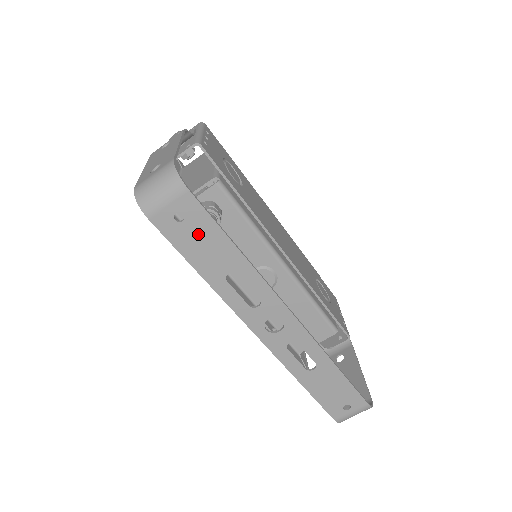
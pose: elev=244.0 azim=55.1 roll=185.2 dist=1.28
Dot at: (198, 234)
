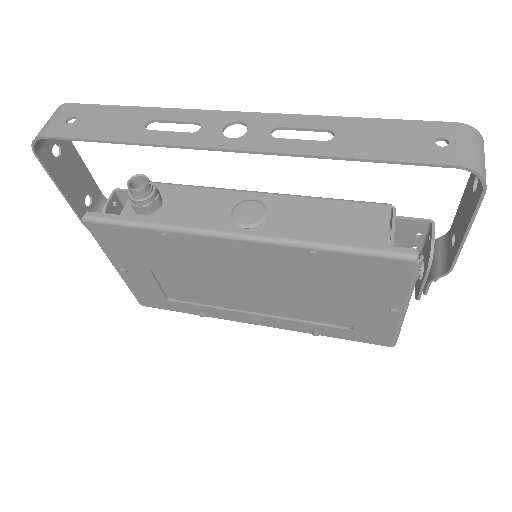
Dot at: (95, 120)
